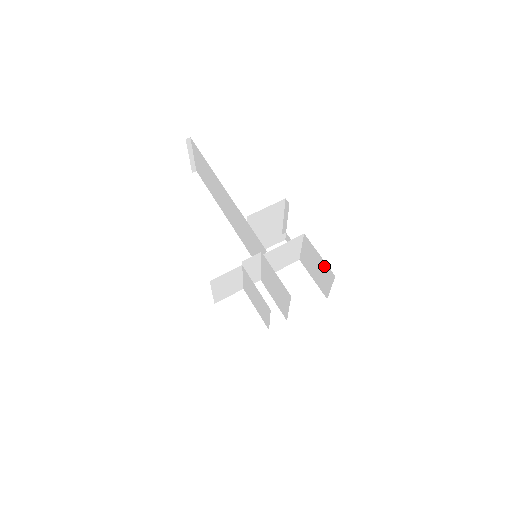
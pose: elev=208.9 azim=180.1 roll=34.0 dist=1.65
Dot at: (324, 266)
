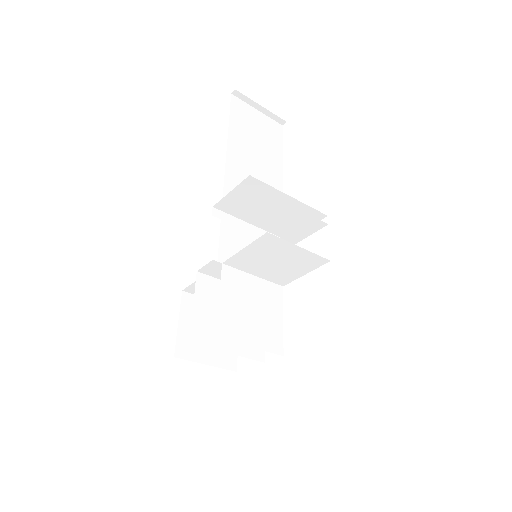
Dot at: occluded
